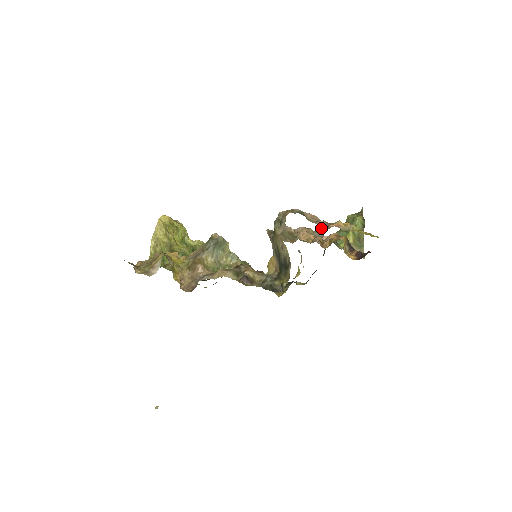
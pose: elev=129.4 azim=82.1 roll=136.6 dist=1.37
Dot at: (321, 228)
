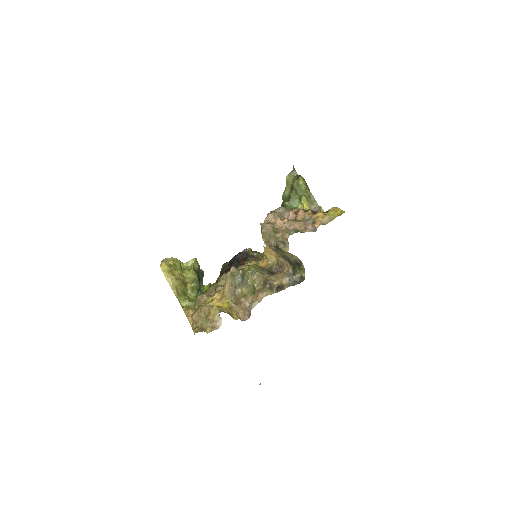
Dot at: occluded
